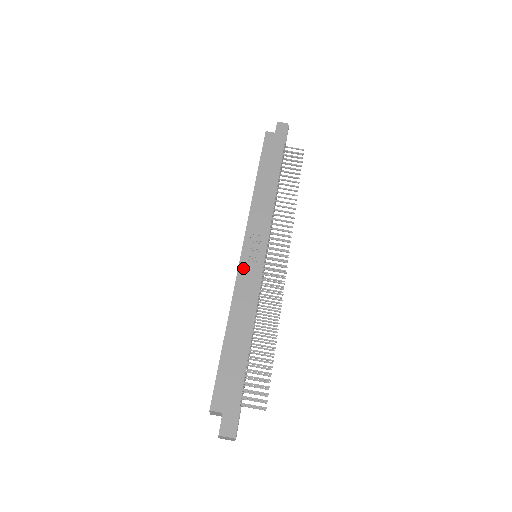
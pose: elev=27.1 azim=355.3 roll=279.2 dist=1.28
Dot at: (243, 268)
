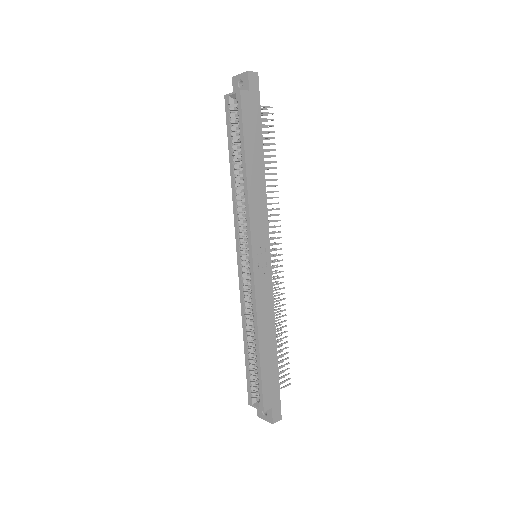
Dot at: (258, 280)
